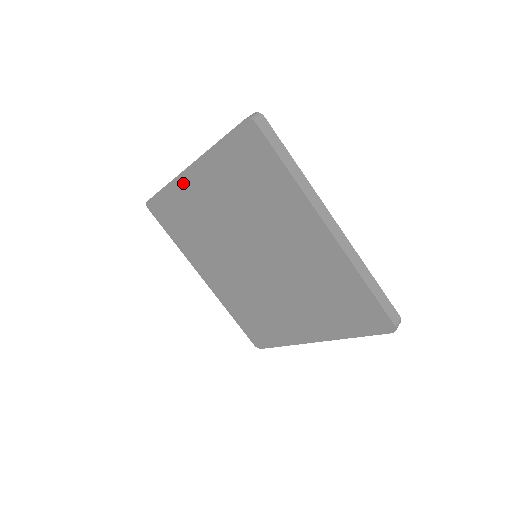
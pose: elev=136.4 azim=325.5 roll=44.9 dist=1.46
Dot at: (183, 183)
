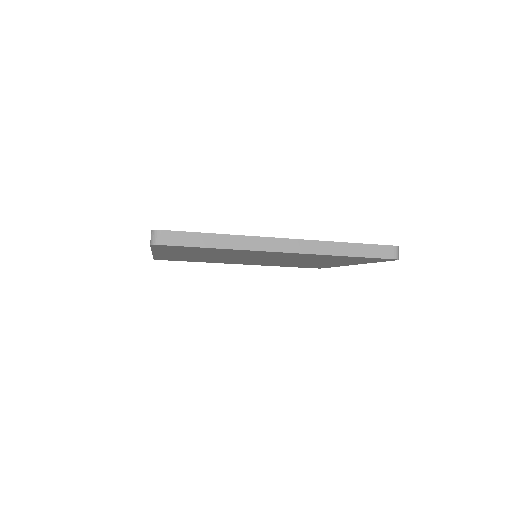
Dot at: occluded
